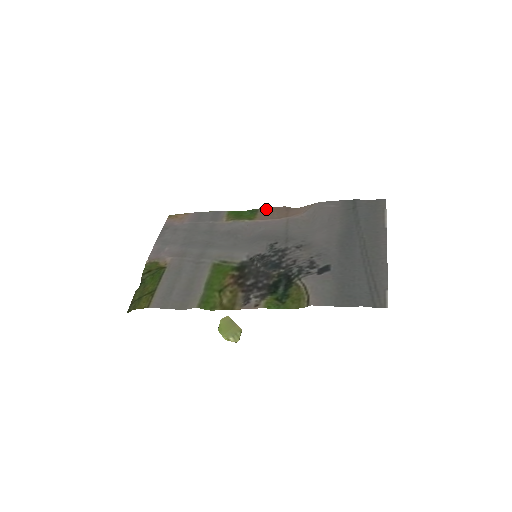
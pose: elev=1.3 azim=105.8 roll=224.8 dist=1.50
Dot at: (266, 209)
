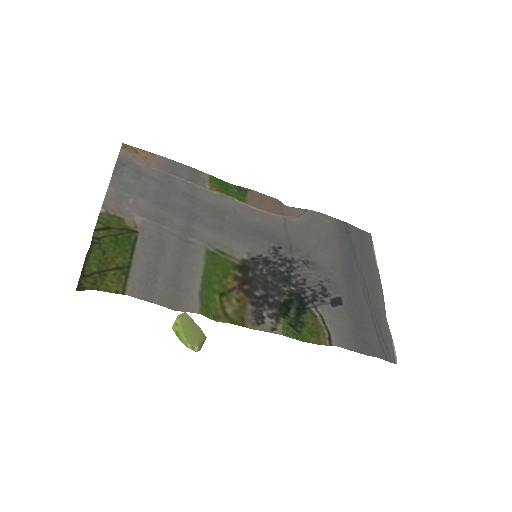
Dot at: (257, 193)
